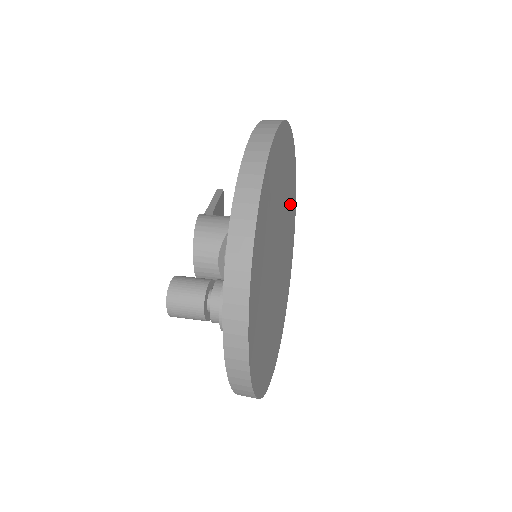
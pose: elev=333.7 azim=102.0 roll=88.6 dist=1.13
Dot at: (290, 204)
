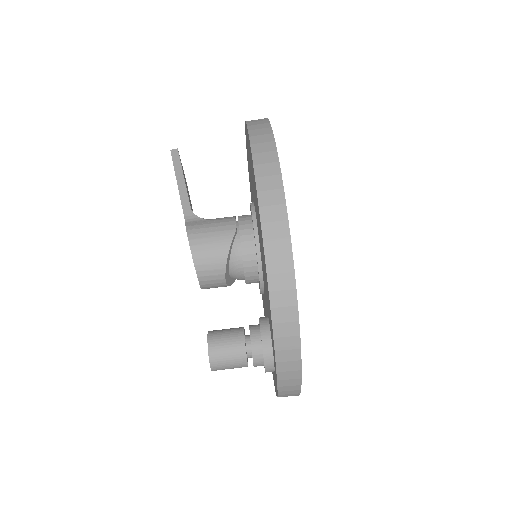
Dot at: occluded
